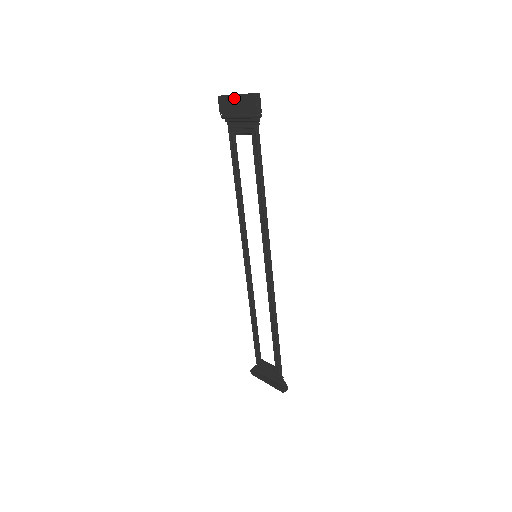
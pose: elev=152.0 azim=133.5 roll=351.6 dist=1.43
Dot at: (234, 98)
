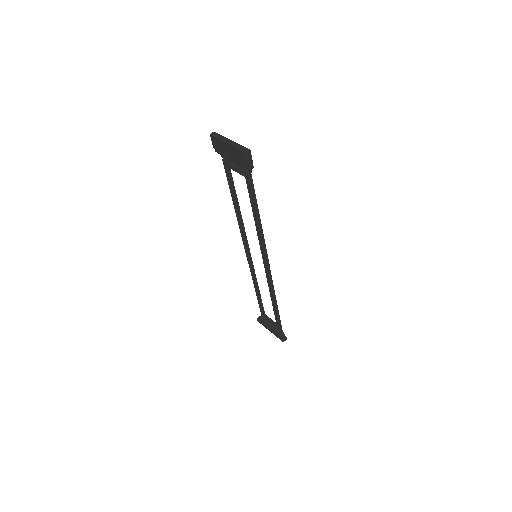
Dot at: (226, 145)
